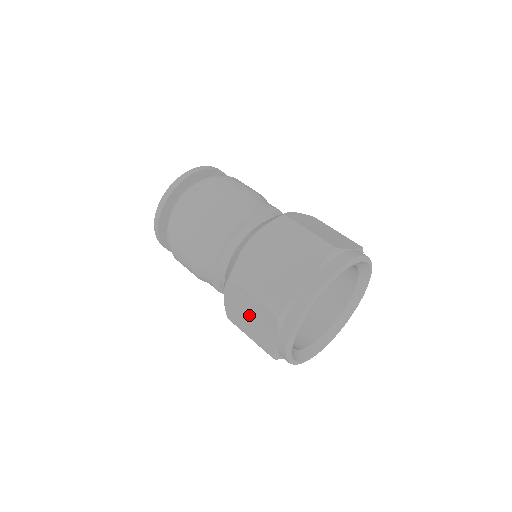
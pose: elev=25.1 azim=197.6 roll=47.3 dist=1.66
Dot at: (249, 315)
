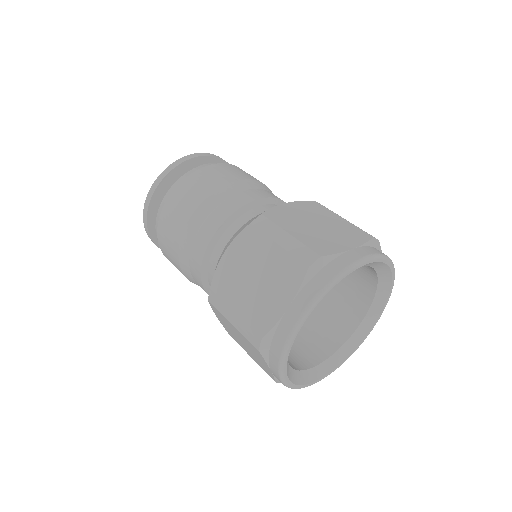
Dot at: (240, 339)
